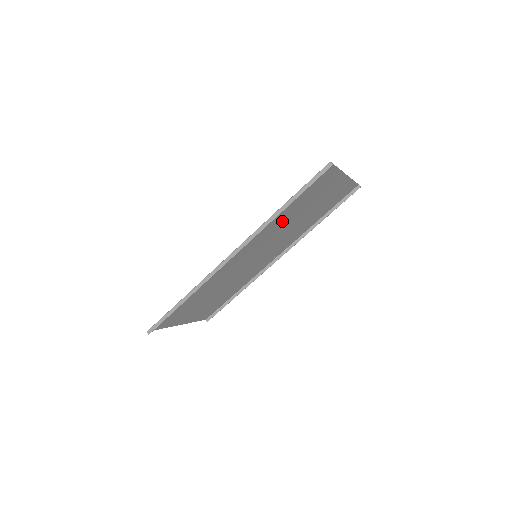
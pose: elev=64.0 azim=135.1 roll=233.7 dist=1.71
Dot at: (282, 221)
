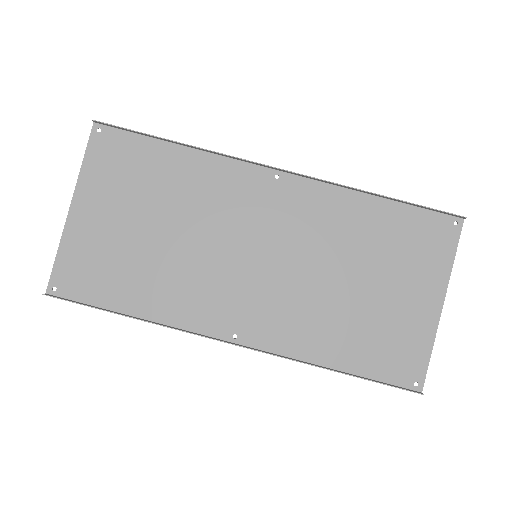
Dot at: (344, 237)
